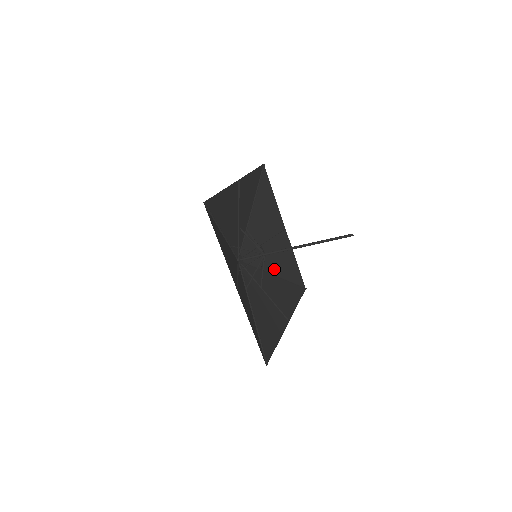
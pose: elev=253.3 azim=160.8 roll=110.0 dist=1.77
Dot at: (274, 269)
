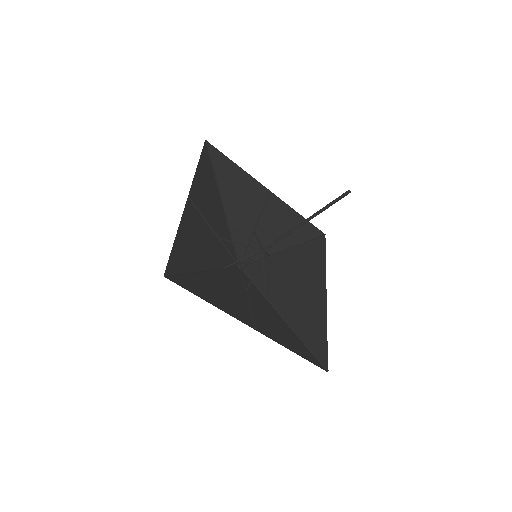
Dot at: (285, 312)
